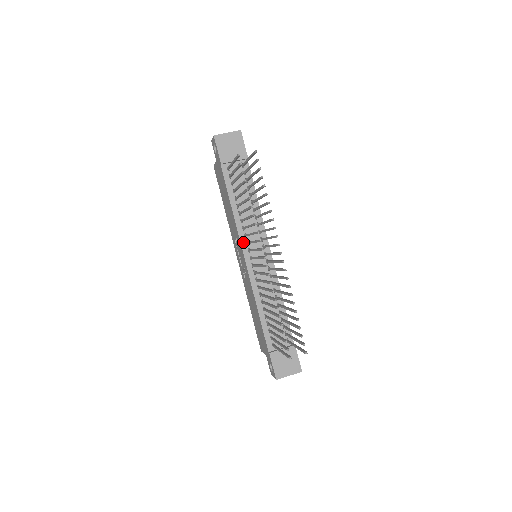
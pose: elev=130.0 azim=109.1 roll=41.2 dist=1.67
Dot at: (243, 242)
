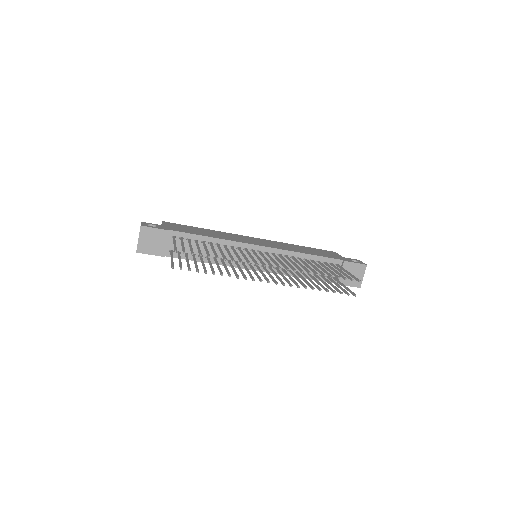
Dot at: (240, 266)
